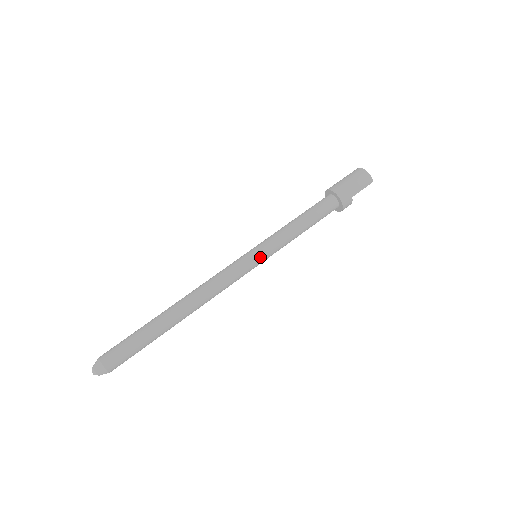
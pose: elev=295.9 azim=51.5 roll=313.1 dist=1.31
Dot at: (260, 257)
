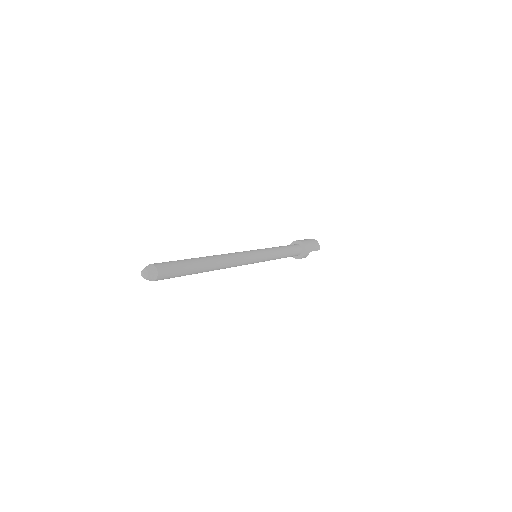
Dot at: (262, 256)
